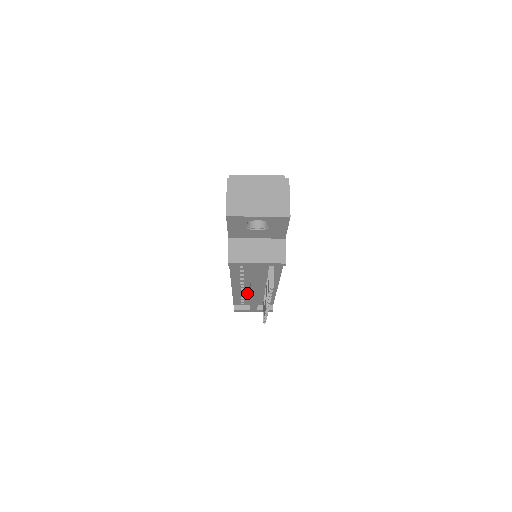
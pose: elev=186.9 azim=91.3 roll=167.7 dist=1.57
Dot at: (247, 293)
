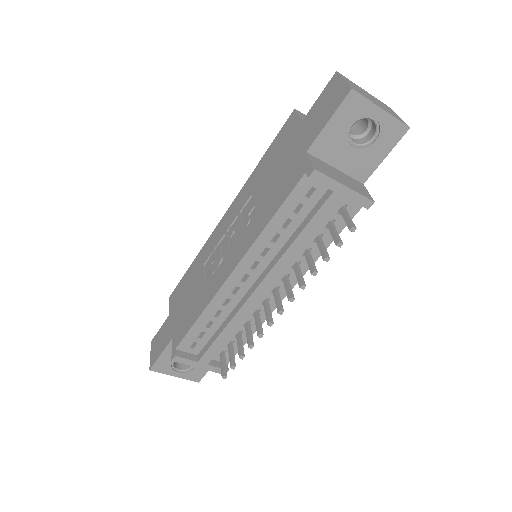
Dot at: (229, 308)
